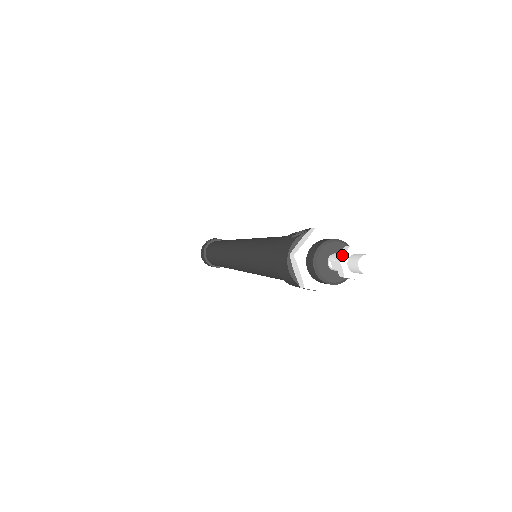
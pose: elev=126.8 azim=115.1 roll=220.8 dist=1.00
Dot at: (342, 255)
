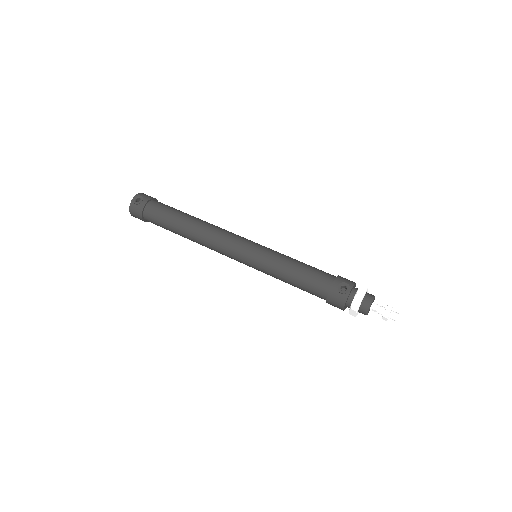
Dot at: (388, 316)
